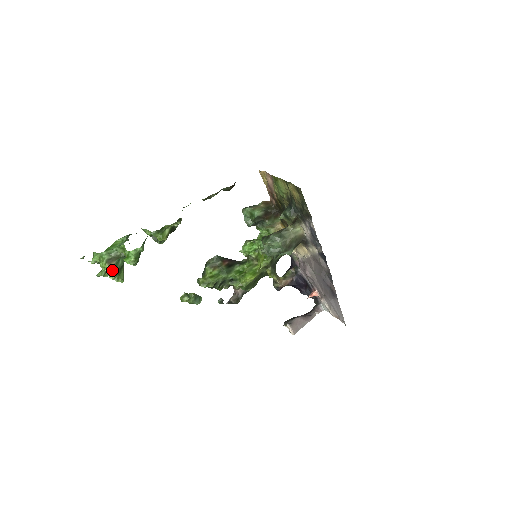
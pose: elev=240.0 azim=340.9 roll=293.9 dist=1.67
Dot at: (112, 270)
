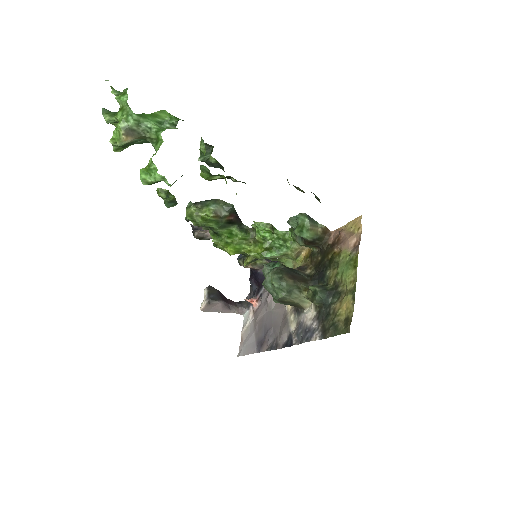
Dot at: (121, 143)
